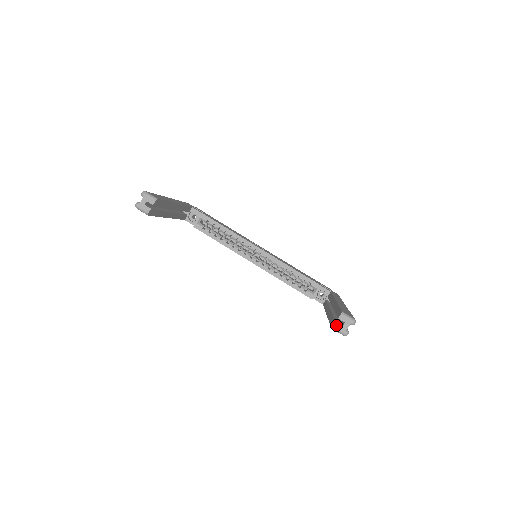
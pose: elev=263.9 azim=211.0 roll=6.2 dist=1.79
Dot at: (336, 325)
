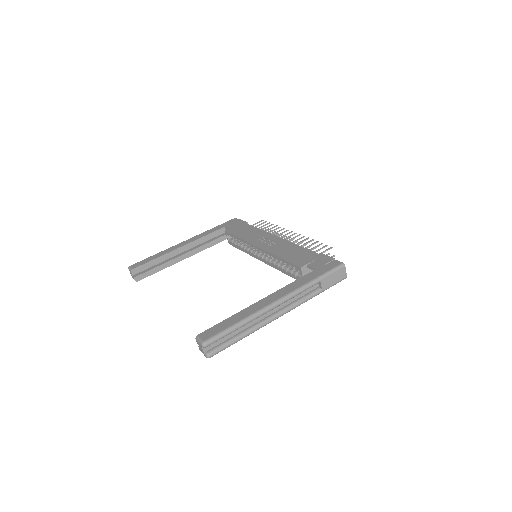
Dot at: (200, 349)
